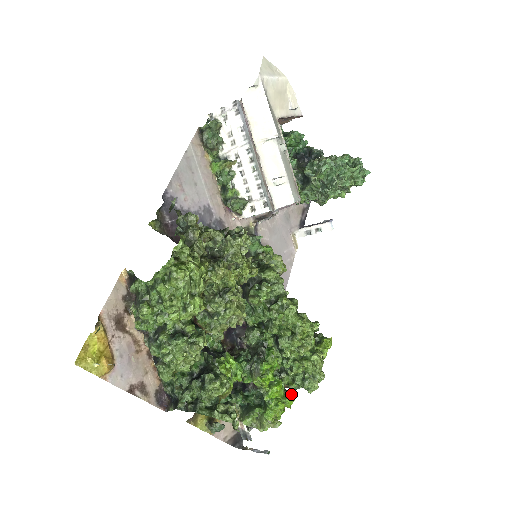
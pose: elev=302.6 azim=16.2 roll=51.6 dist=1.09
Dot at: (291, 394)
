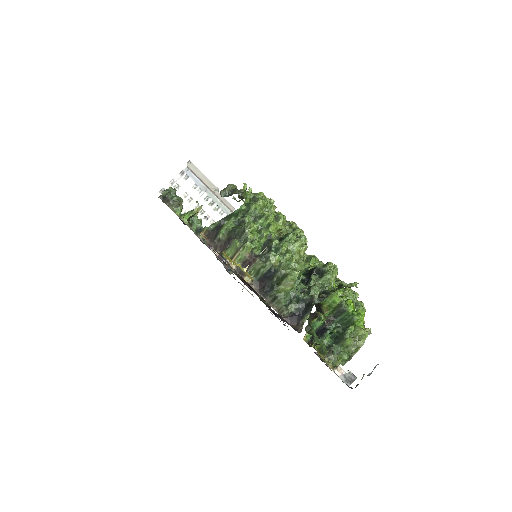
Dot at: occluded
